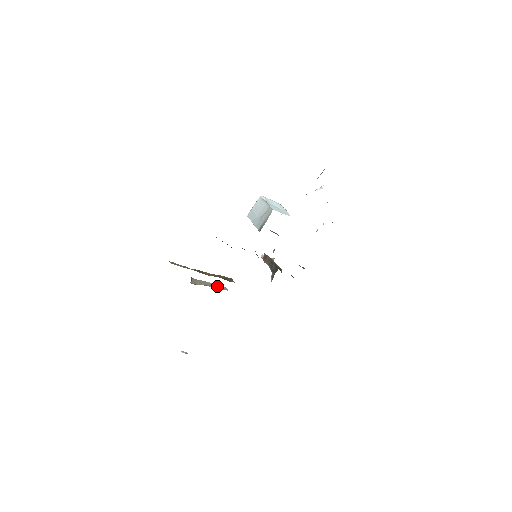
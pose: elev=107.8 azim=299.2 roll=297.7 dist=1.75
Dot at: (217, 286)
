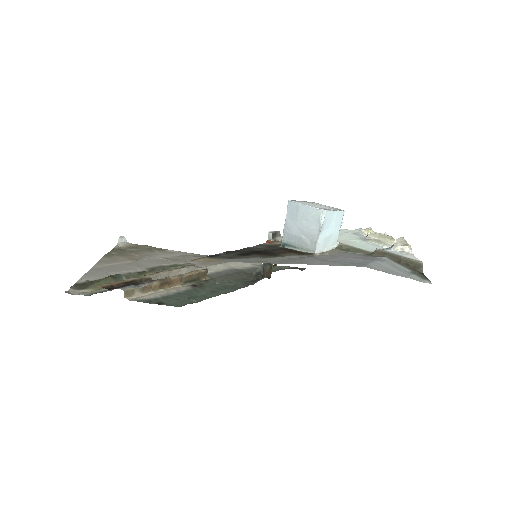
Dot at: (183, 272)
